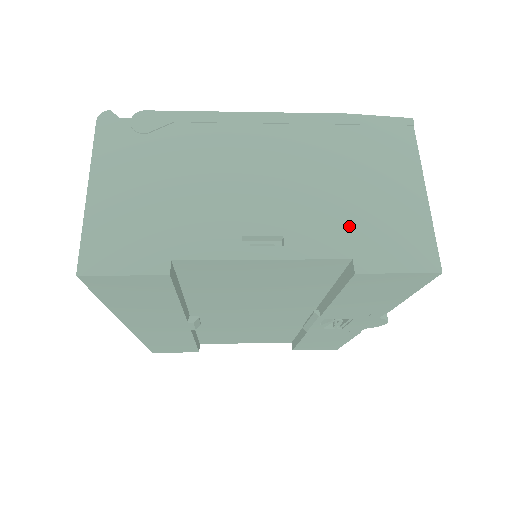
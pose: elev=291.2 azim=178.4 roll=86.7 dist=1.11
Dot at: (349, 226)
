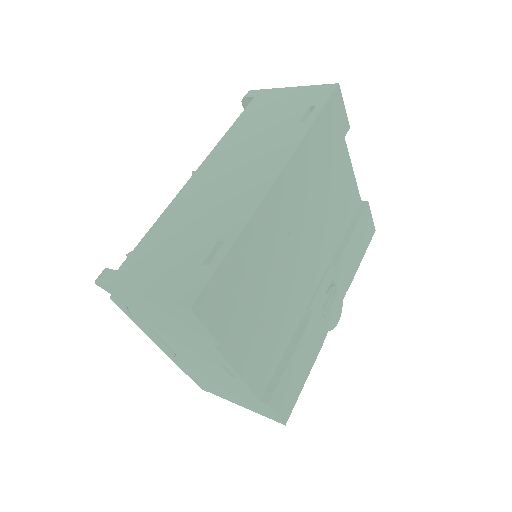
Dot at: occluded
